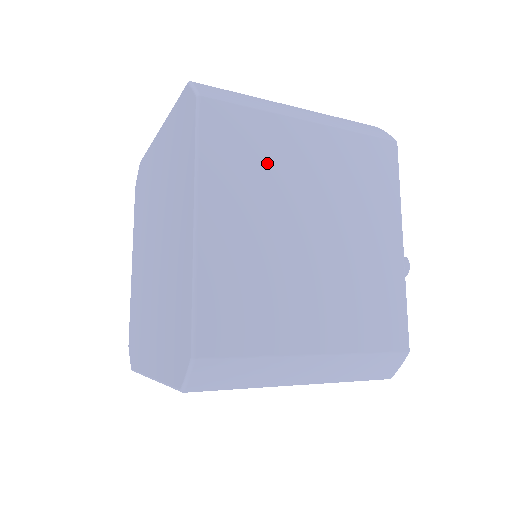
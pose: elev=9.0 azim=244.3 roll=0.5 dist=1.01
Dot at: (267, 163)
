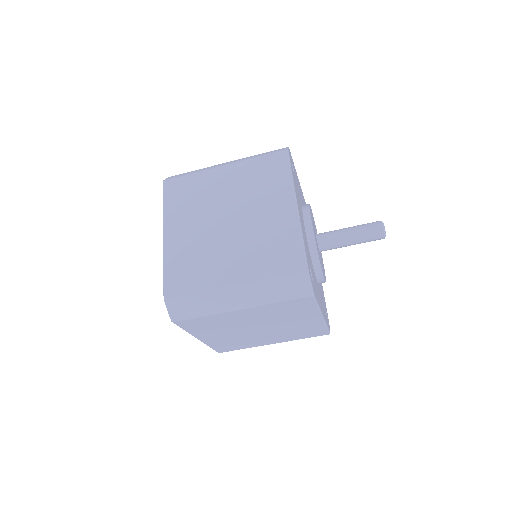
Dot at: (199, 197)
